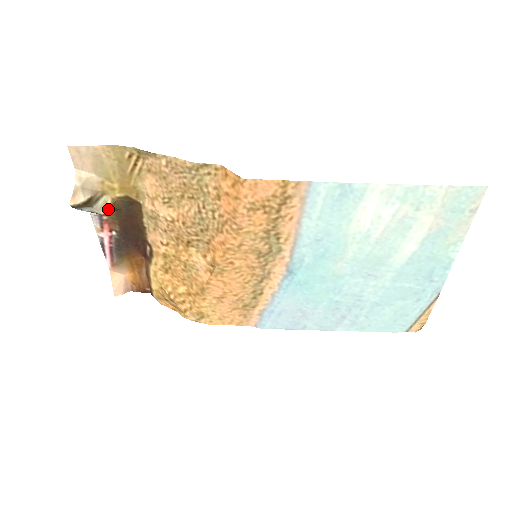
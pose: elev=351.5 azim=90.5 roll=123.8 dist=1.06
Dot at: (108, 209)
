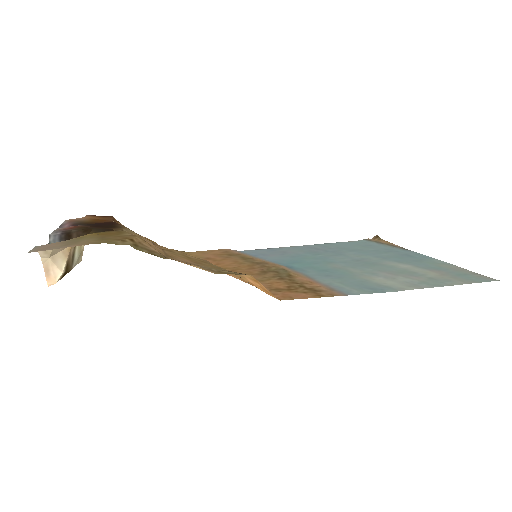
Dot at: (83, 247)
